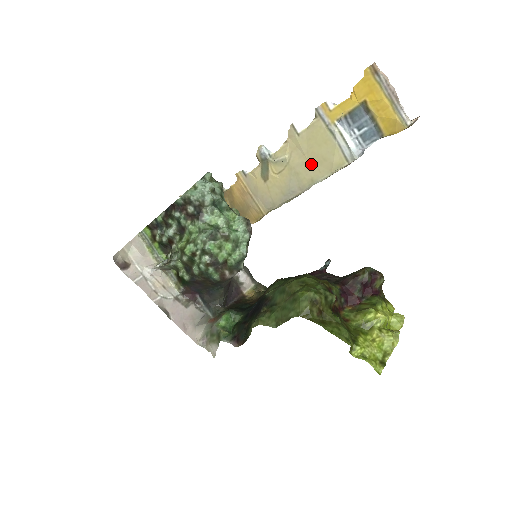
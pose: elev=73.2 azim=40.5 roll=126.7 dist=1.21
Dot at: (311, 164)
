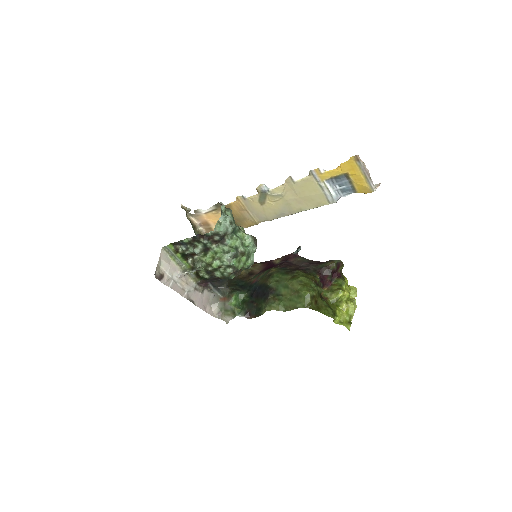
Dot at: (301, 200)
